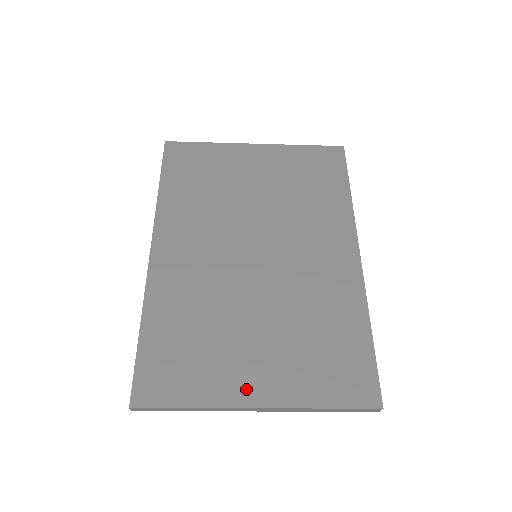
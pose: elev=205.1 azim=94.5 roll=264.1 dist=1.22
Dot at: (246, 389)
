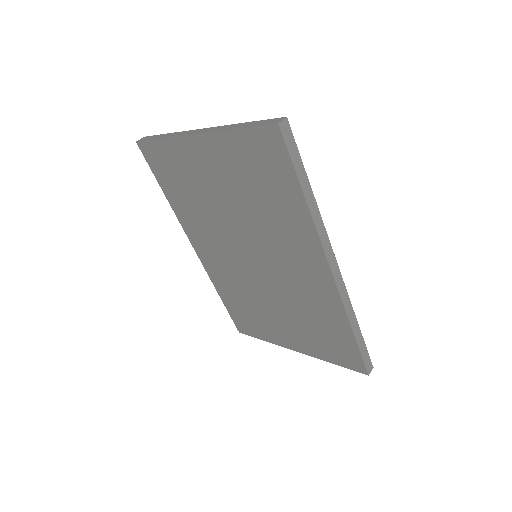
Dot at: (286, 341)
